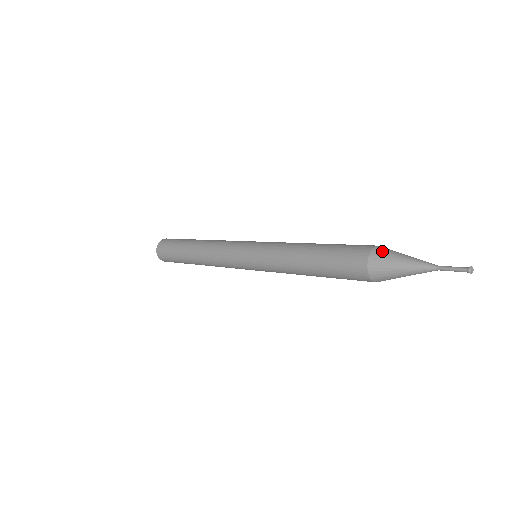
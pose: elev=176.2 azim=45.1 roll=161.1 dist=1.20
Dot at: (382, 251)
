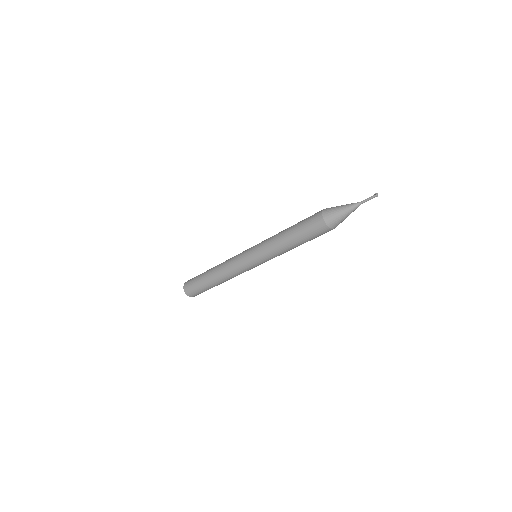
Dot at: (328, 212)
